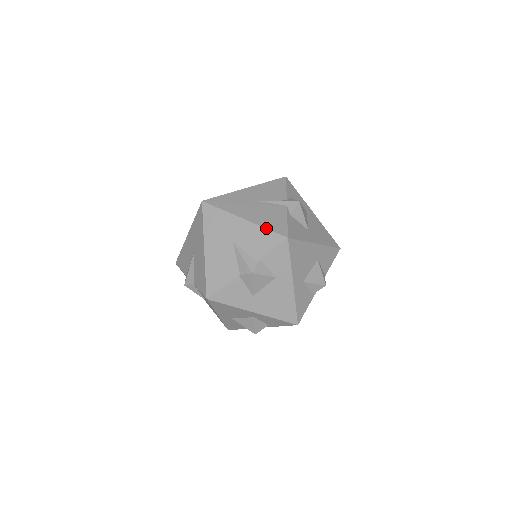
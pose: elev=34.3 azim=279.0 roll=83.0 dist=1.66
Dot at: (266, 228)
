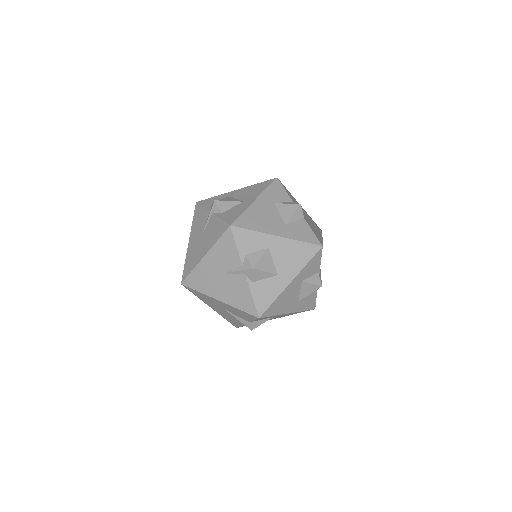
Dot at: (239, 309)
